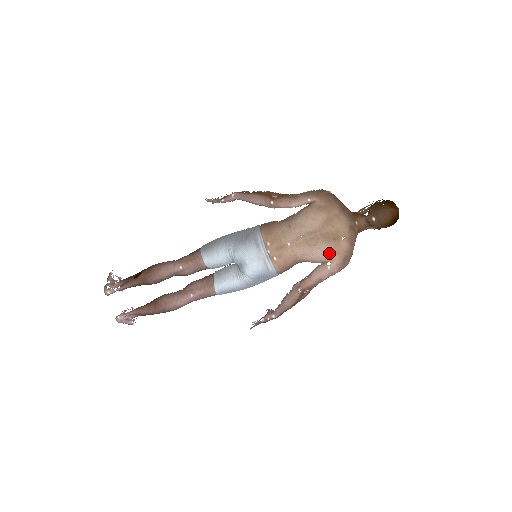
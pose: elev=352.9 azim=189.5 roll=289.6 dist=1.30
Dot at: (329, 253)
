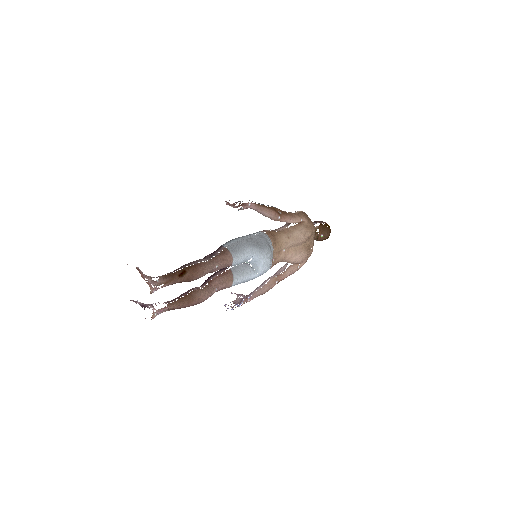
Dot at: (304, 258)
